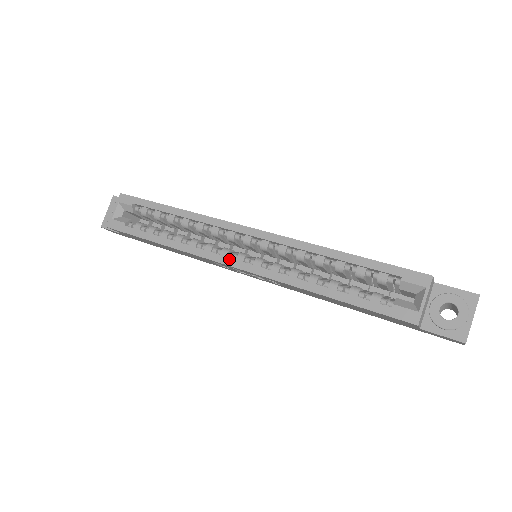
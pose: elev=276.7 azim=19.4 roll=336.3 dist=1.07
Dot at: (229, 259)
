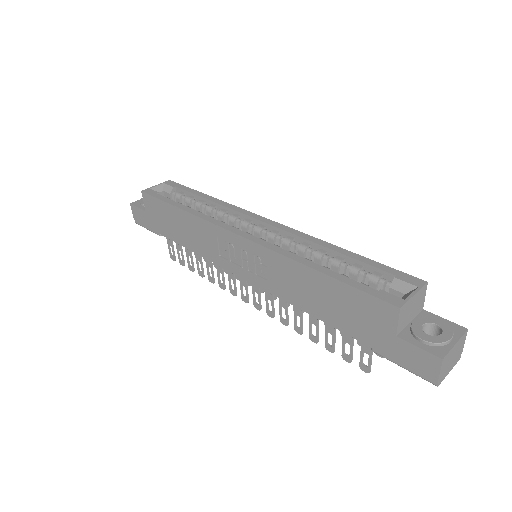
Dot at: (237, 229)
